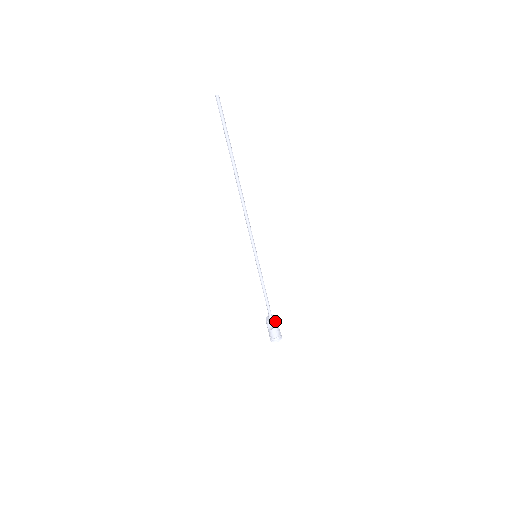
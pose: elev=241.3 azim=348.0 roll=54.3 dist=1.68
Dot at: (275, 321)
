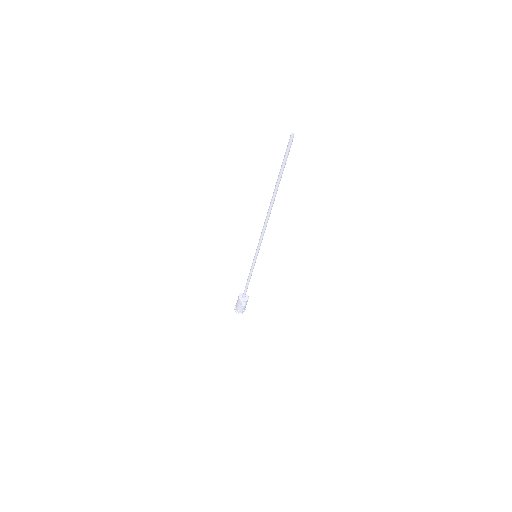
Dot at: (248, 298)
